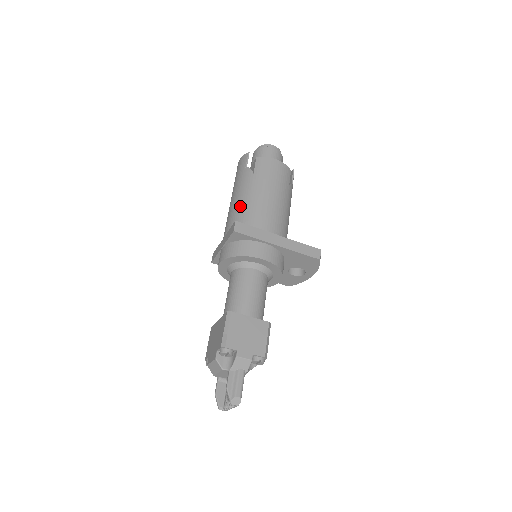
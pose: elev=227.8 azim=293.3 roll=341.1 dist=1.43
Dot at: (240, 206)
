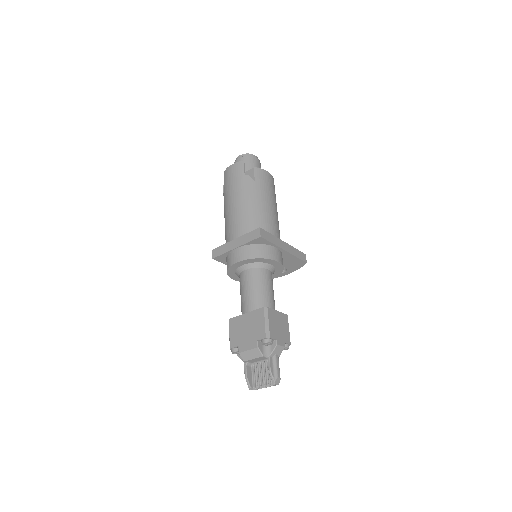
Dot at: (250, 212)
